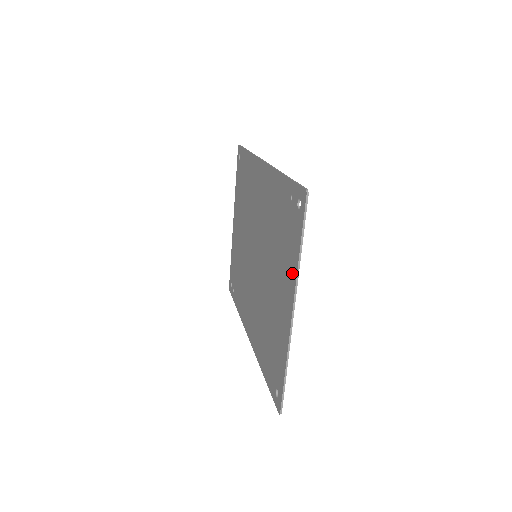
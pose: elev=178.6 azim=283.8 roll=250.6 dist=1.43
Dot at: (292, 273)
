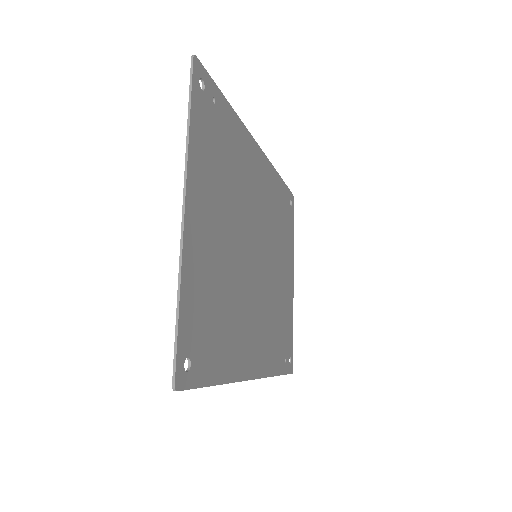
Dot at: (193, 164)
